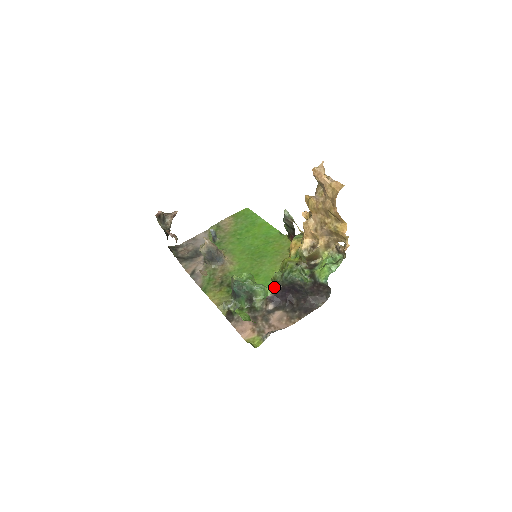
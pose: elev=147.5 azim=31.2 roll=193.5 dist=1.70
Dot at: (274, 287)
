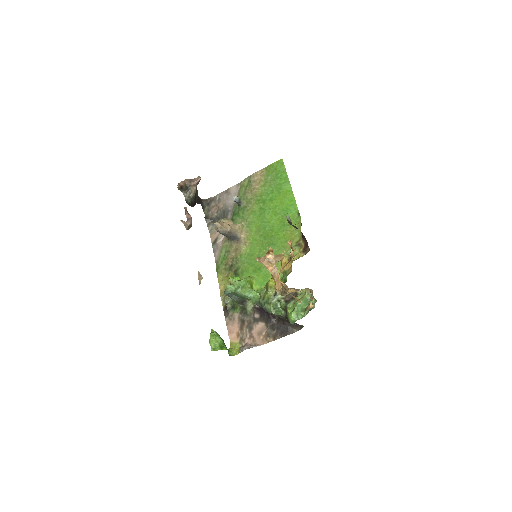
Dot at: (257, 305)
